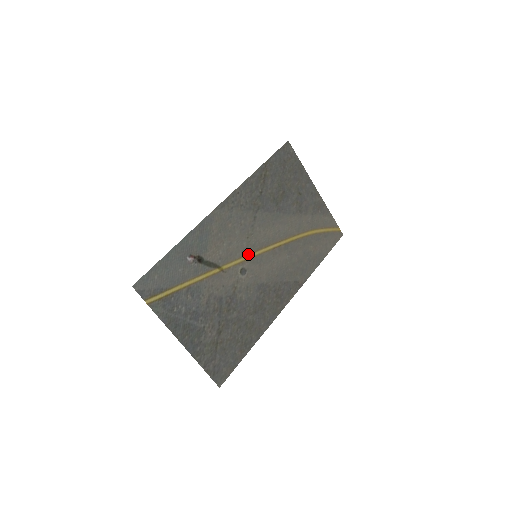
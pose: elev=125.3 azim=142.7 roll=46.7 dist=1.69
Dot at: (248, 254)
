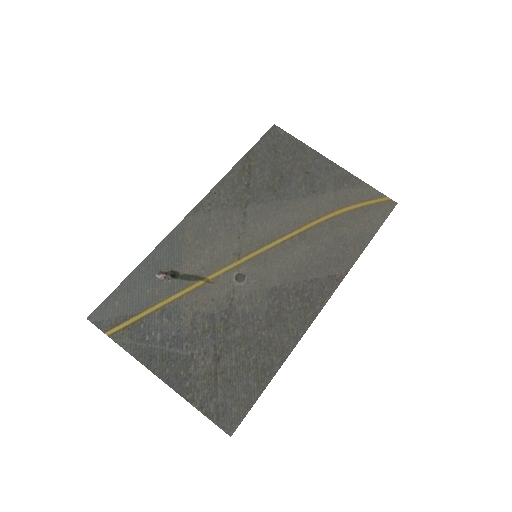
Dot at: (244, 256)
